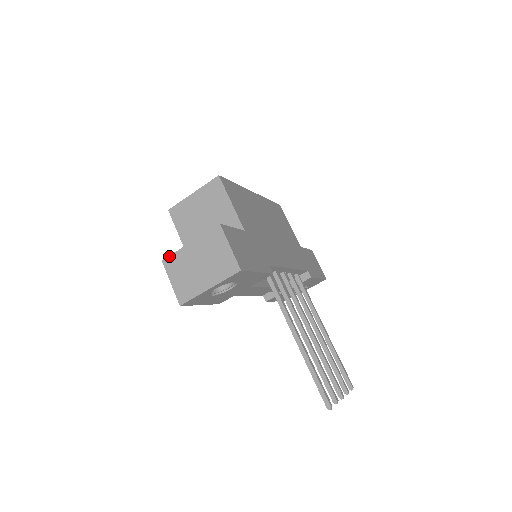
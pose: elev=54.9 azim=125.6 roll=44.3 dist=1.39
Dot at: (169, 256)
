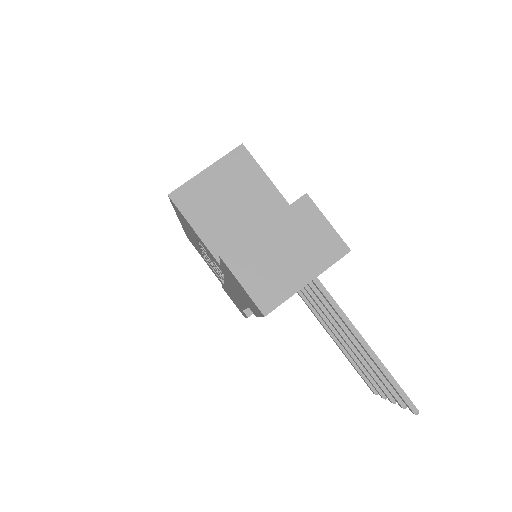
Dot at: (232, 247)
